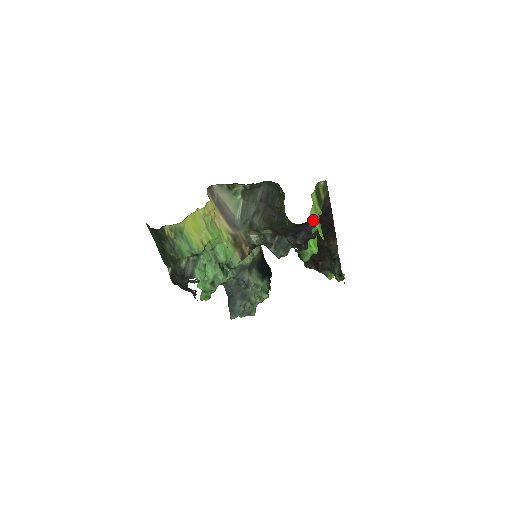
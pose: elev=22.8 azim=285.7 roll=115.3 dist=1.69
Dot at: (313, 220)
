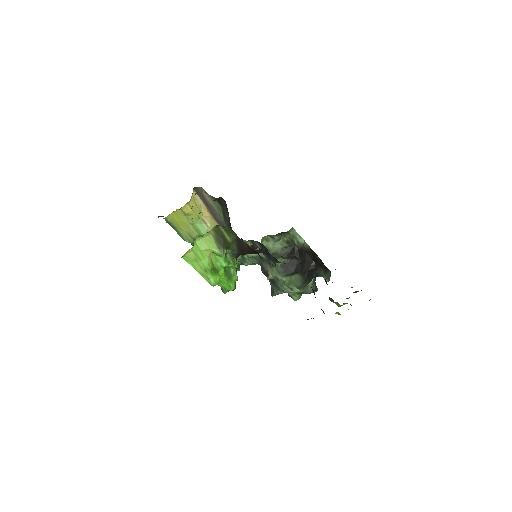
Dot at: (192, 266)
